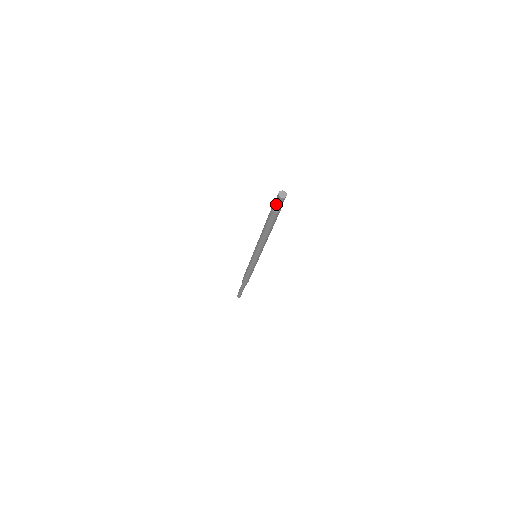
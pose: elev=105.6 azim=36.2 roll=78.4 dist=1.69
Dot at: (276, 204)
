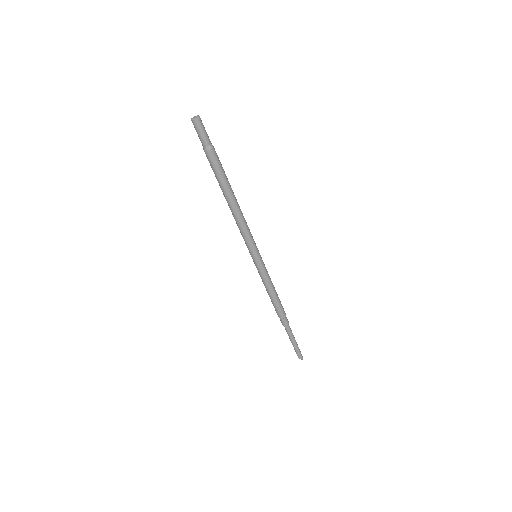
Dot at: (199, 137)
